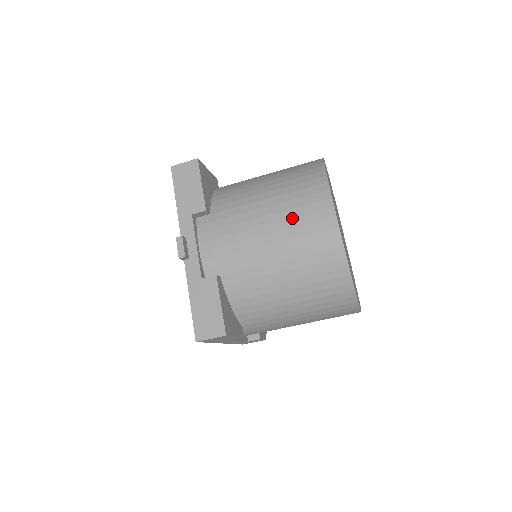
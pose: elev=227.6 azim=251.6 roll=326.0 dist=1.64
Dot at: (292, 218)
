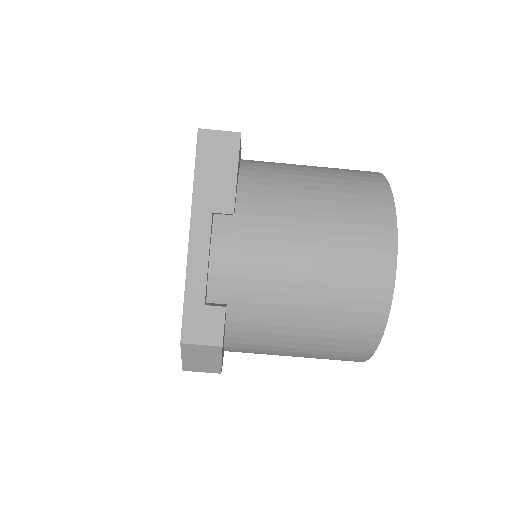
Dot at: occluded
